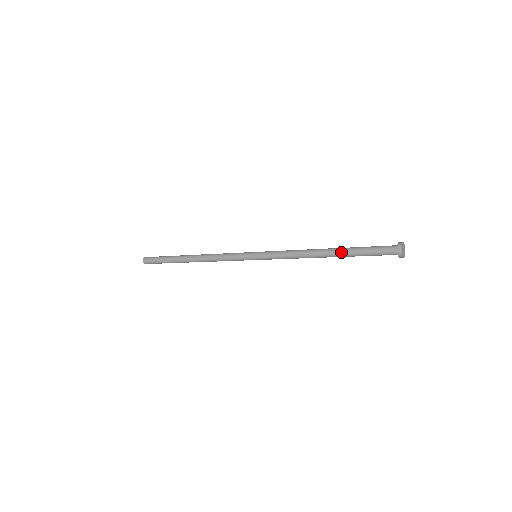
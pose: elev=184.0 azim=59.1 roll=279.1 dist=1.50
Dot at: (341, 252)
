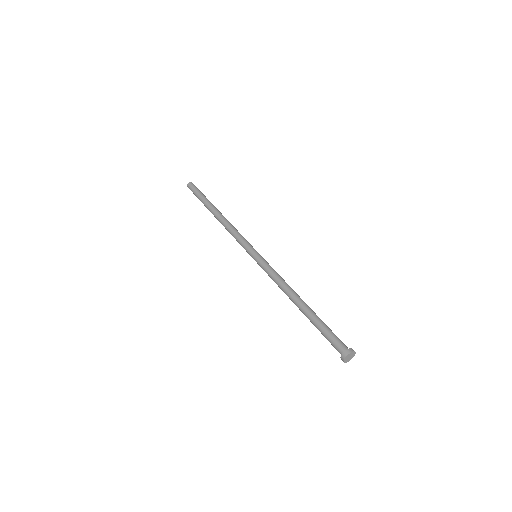
Dot at: occluded
